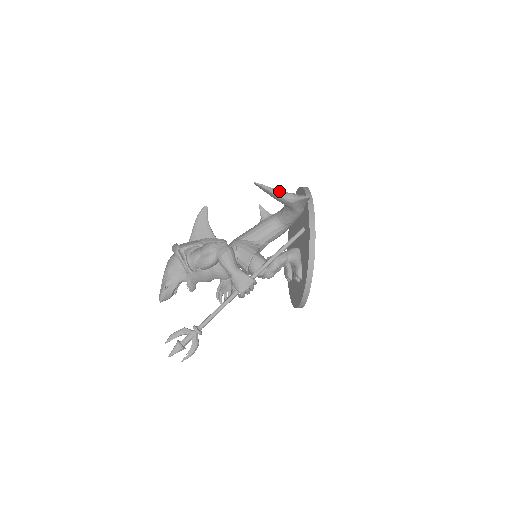
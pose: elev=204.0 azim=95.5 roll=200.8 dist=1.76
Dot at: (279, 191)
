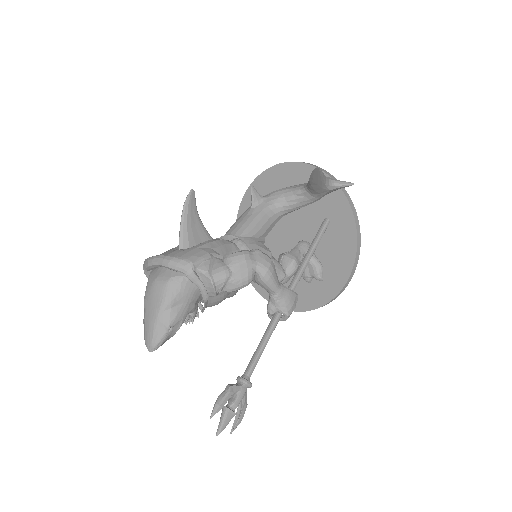
Dot at: occluded
